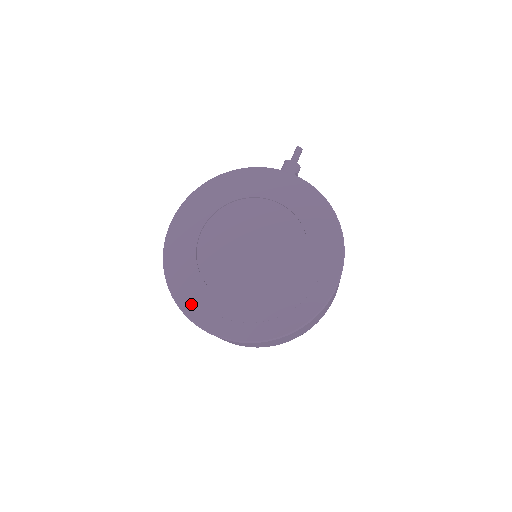
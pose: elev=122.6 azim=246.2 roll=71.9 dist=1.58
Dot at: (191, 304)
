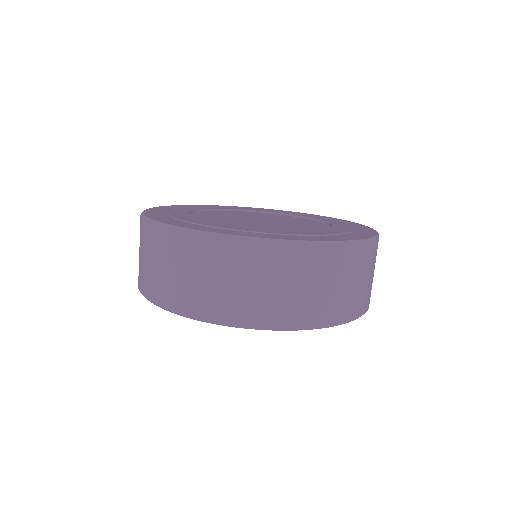
Dot at: (256, 234)
